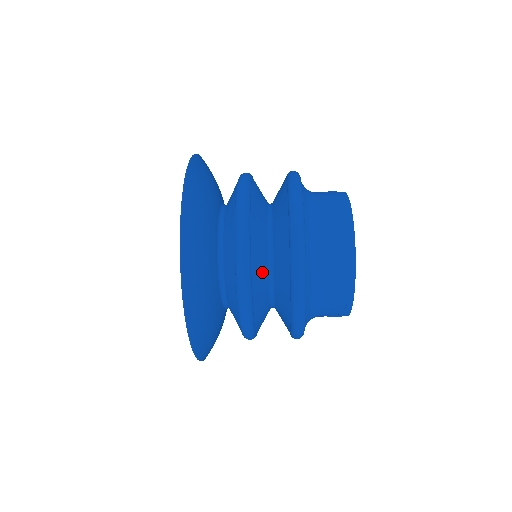
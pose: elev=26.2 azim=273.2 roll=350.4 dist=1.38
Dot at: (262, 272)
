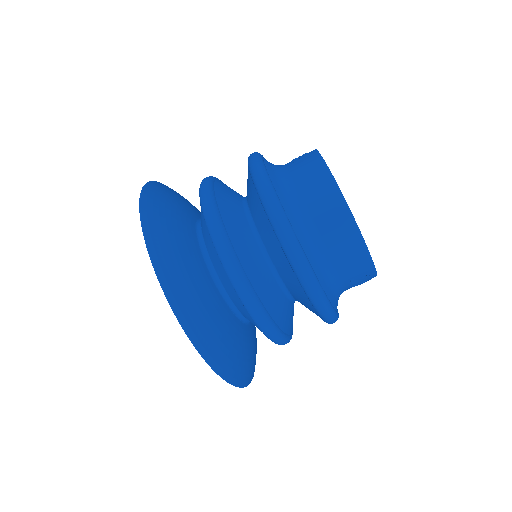
Dot at: (268, 284)
